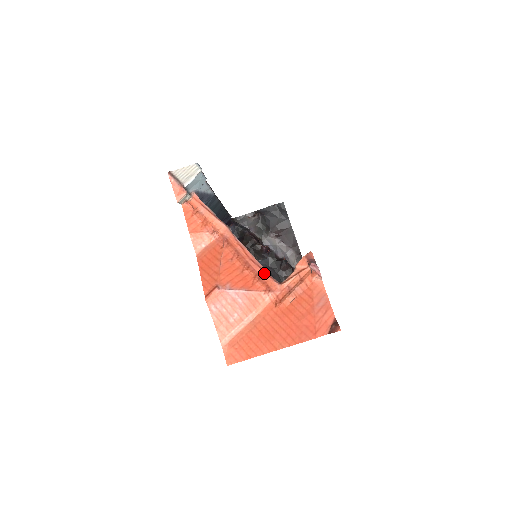
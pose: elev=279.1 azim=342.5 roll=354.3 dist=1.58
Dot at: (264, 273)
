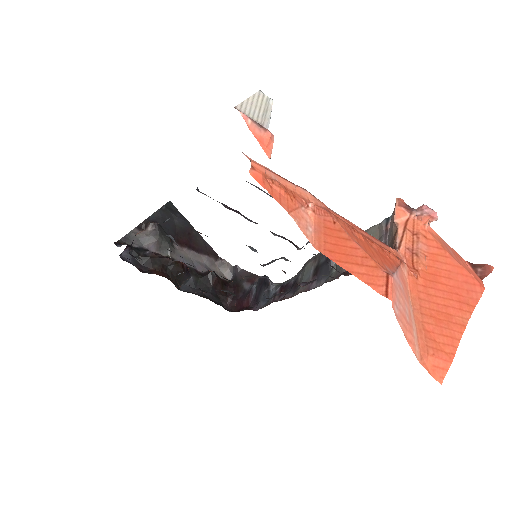
Dot at: (380, 242)
